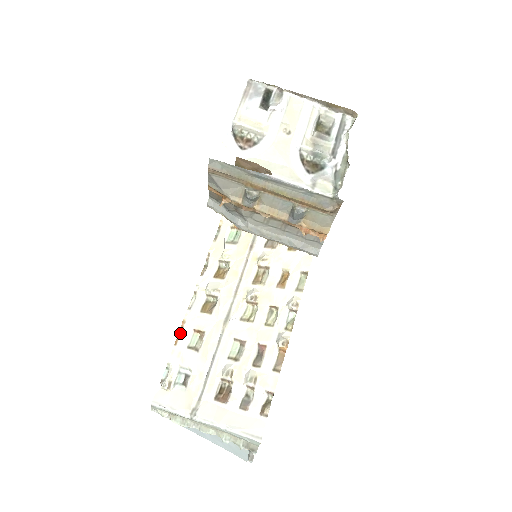
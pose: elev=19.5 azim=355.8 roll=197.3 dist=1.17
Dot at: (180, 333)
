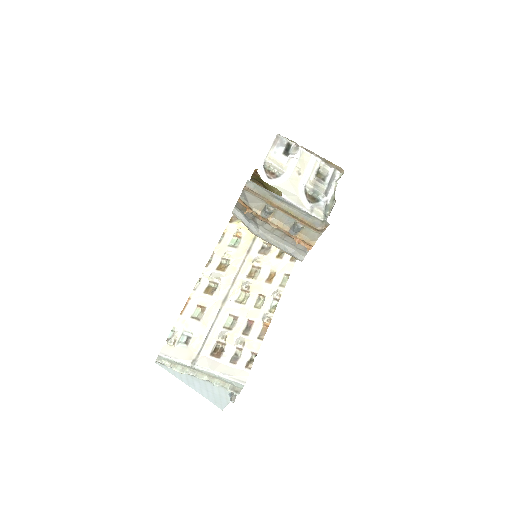
Dot at: (185, 306)
